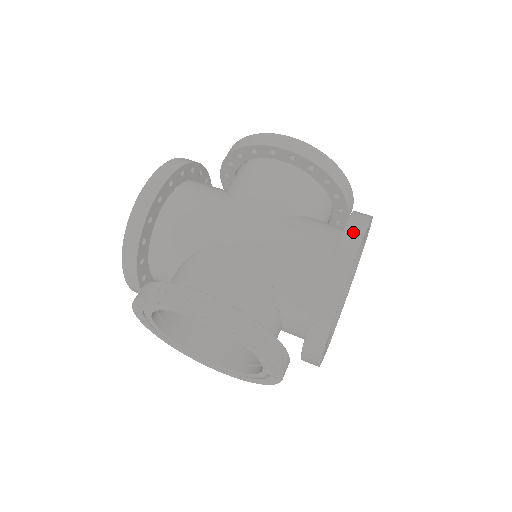
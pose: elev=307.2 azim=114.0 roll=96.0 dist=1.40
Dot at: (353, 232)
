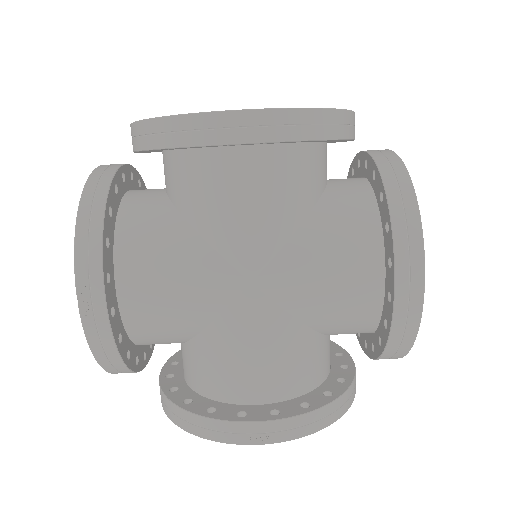
Dot at: (409, 256)
